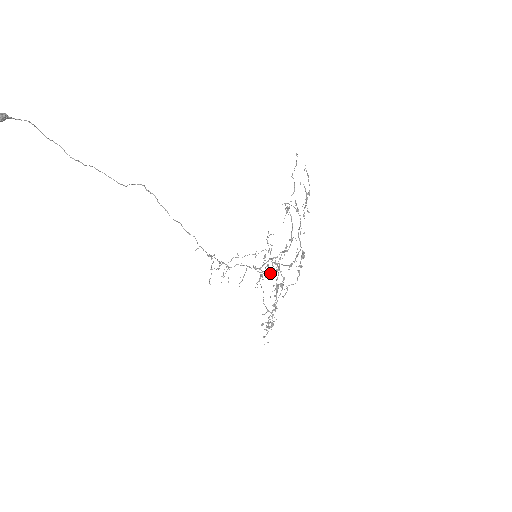
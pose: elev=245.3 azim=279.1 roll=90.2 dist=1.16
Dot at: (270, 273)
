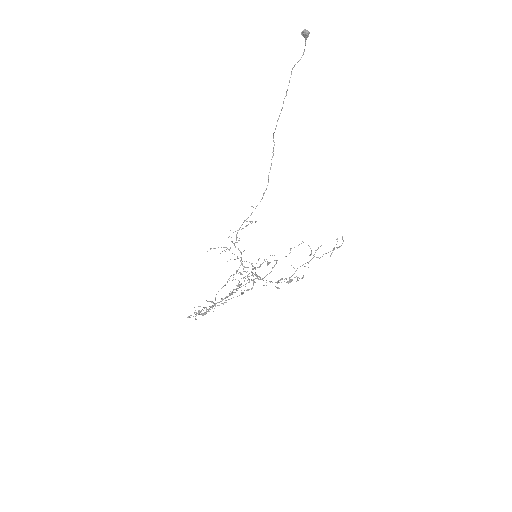
Dot at: (252, 275)
